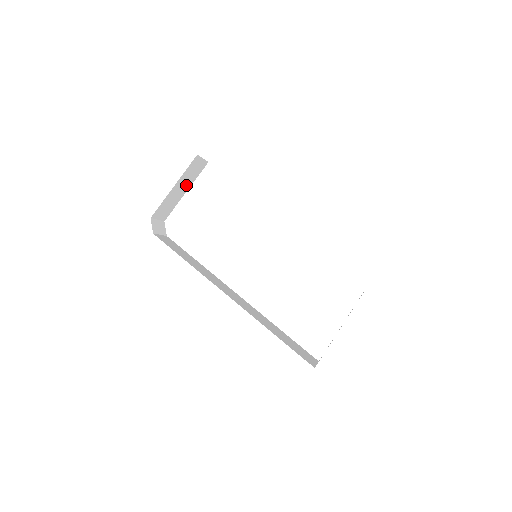
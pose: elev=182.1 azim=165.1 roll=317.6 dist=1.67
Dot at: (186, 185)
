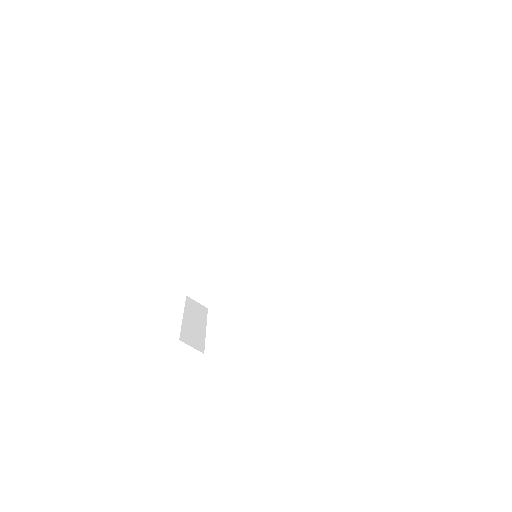
Dot at: (199, 322)
